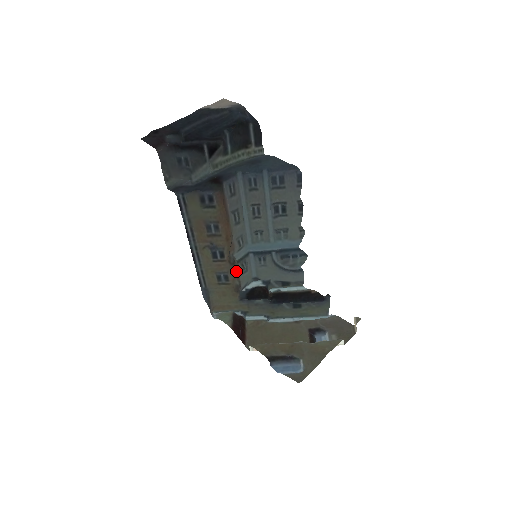
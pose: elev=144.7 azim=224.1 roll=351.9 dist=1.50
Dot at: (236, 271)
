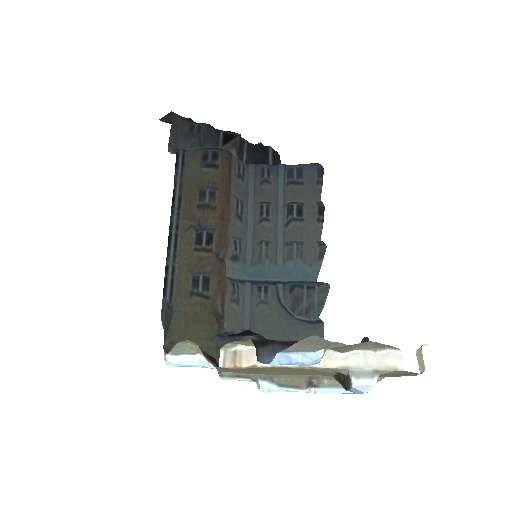
Dot at: (223, 278)
